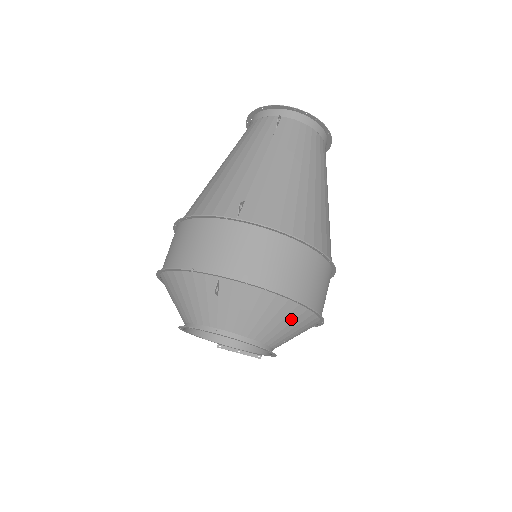
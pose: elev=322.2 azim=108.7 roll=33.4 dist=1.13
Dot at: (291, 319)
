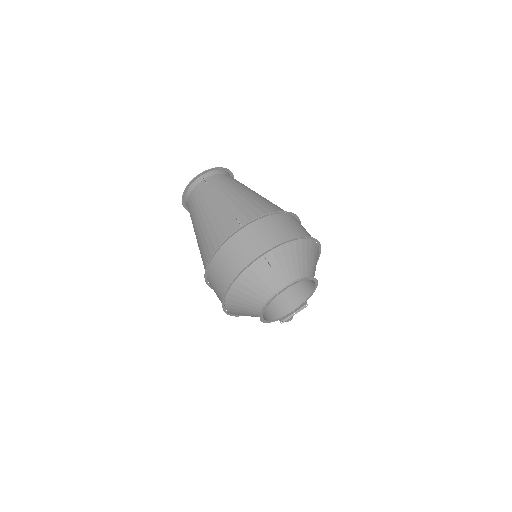
Dot at: (309, 252)
